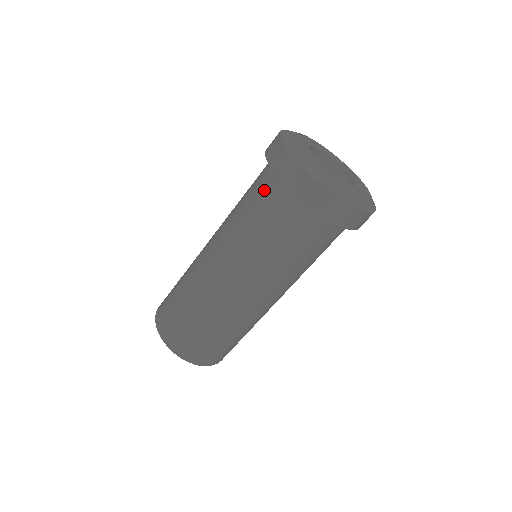
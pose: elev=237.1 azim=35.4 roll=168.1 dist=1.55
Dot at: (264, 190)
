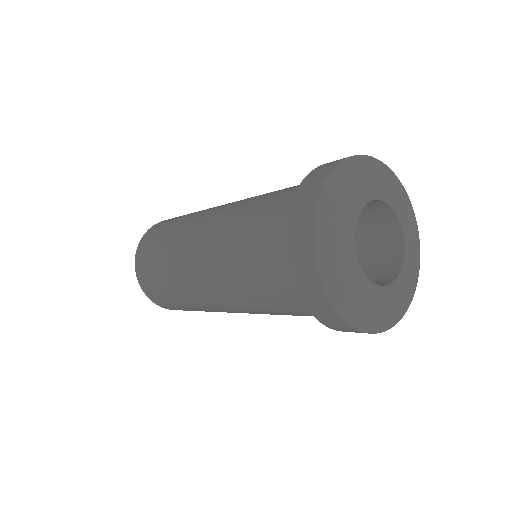
Dot at: occluded
